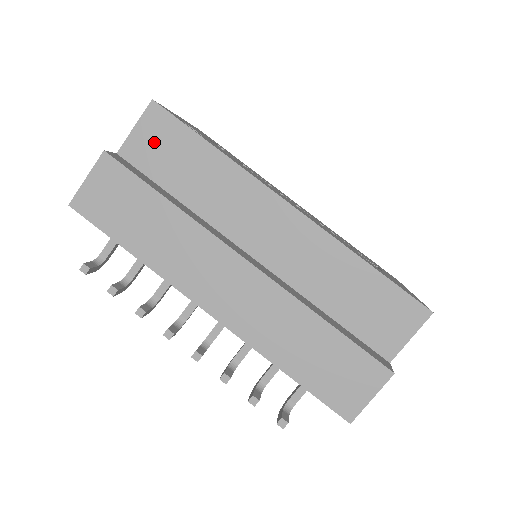
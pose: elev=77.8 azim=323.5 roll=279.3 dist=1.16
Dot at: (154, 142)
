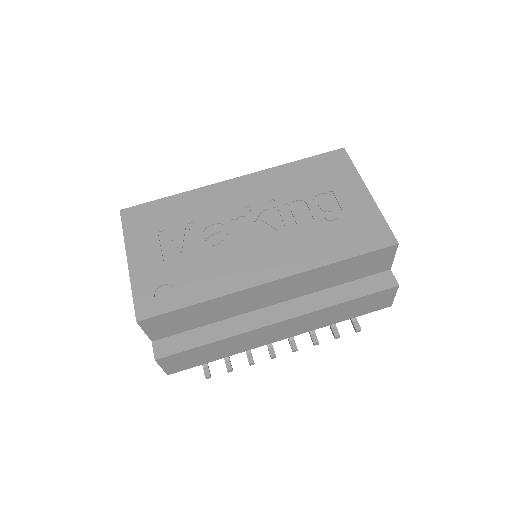
Dot at: (164, 327)
